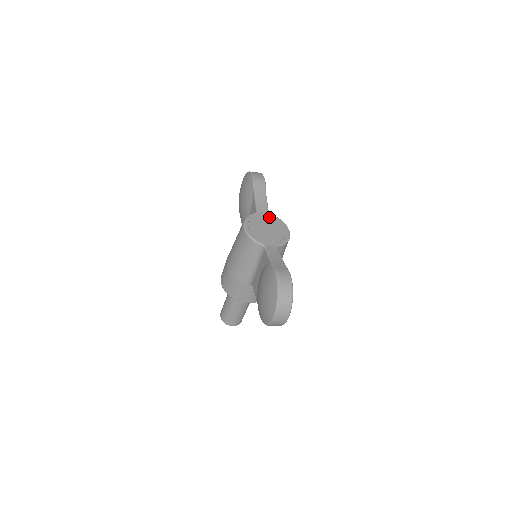
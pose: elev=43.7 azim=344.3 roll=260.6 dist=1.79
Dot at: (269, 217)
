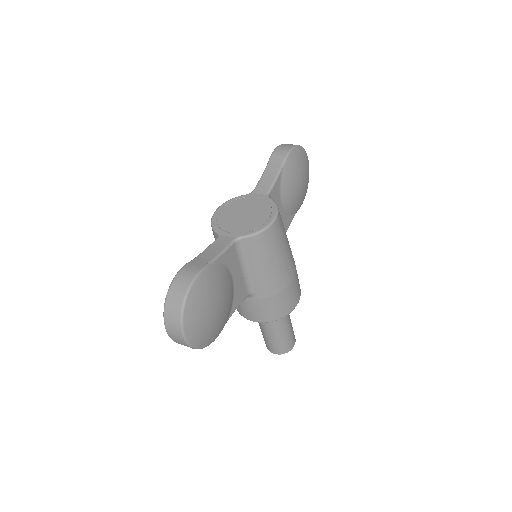
Dot at: (261, 200)
